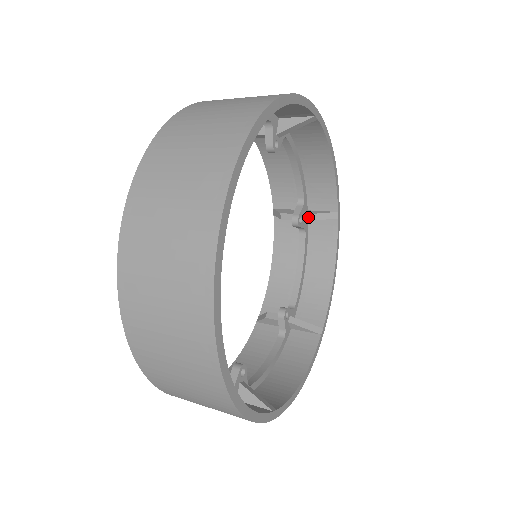
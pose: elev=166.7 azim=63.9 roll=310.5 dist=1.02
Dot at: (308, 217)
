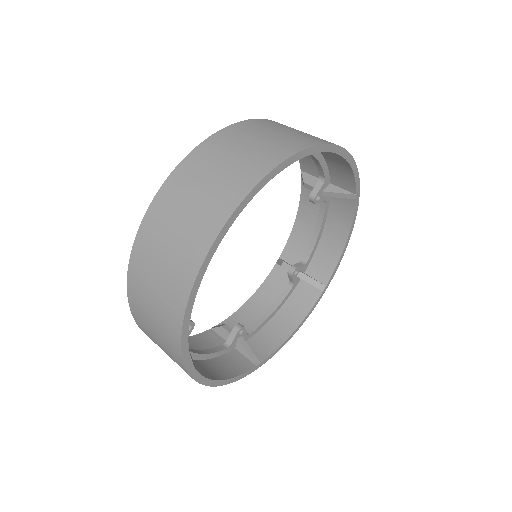
Dot at: (302, 276)
